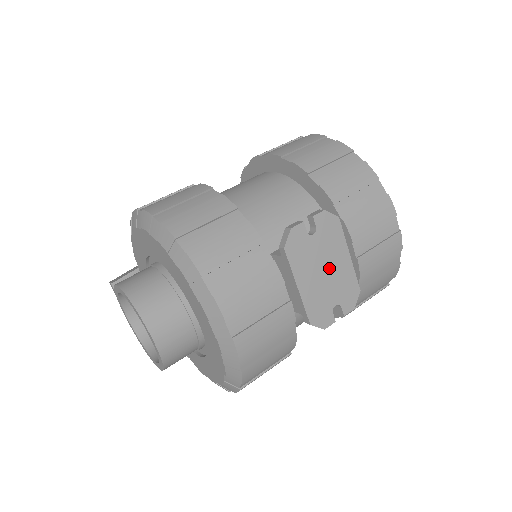
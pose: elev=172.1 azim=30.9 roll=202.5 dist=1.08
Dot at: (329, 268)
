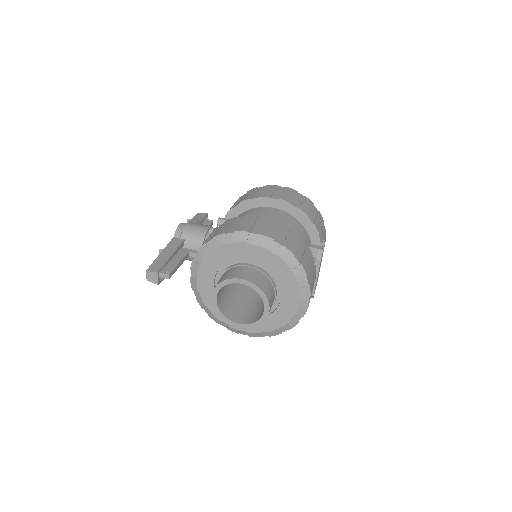
Dot at: occluded
